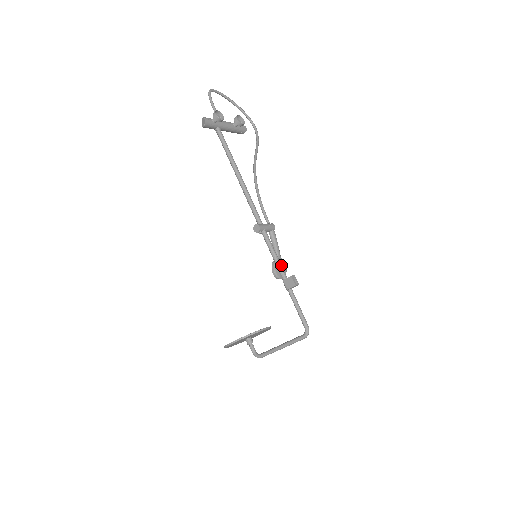
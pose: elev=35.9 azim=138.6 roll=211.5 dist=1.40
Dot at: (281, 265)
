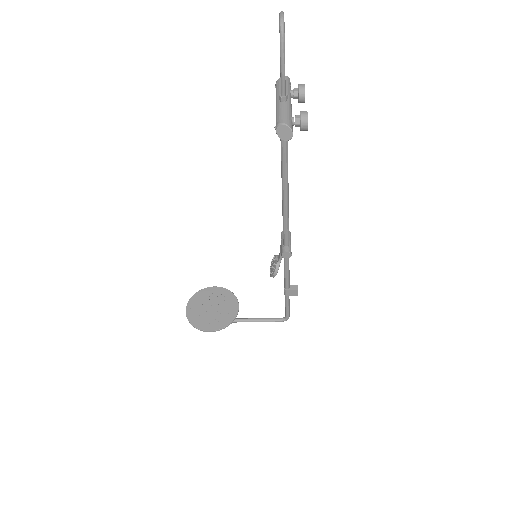
Dot at: (289, 277)
